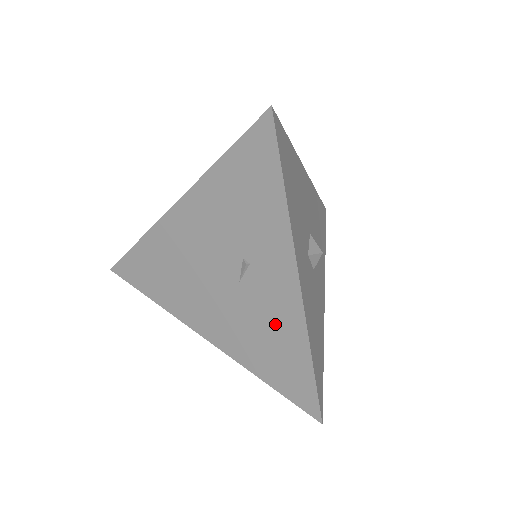
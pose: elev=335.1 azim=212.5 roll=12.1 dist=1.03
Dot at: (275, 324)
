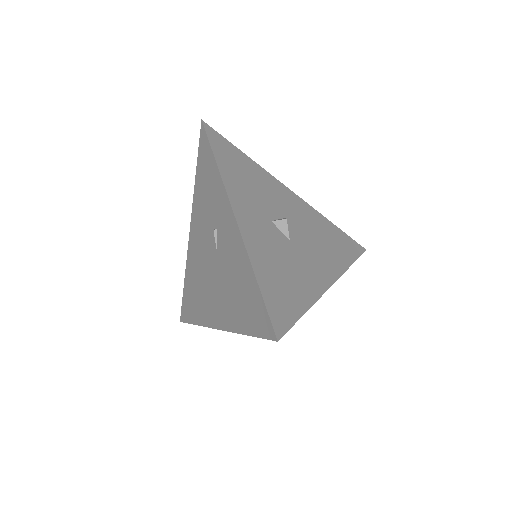
Dot at: (235, 265)
